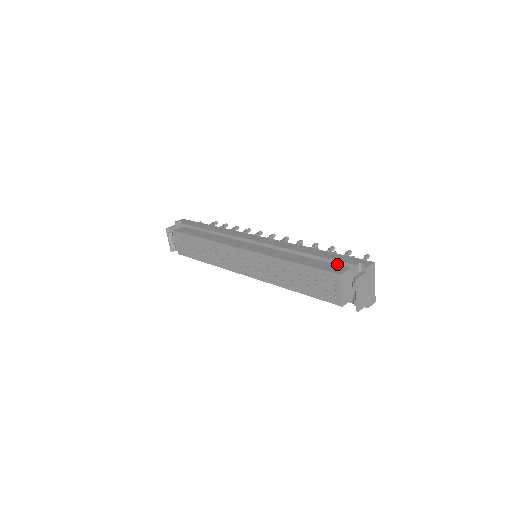
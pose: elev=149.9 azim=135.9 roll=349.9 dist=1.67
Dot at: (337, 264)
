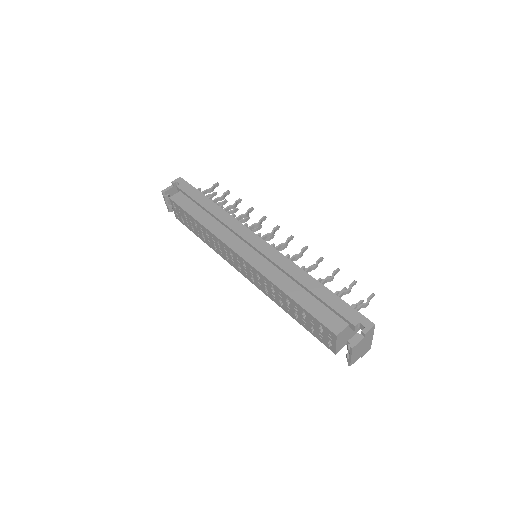
Dot at: (336, 314)
